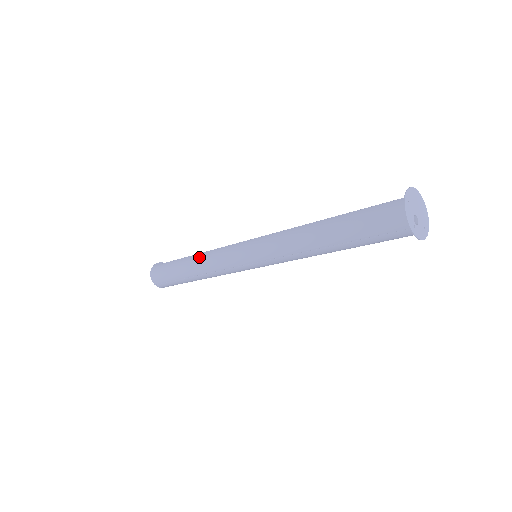
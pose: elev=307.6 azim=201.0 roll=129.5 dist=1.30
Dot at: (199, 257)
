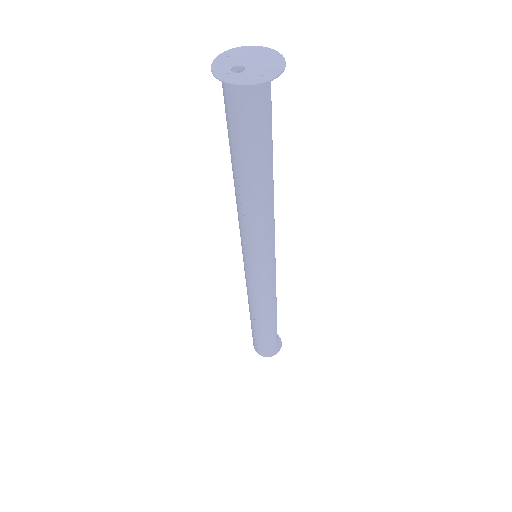
Dot at: occluded
